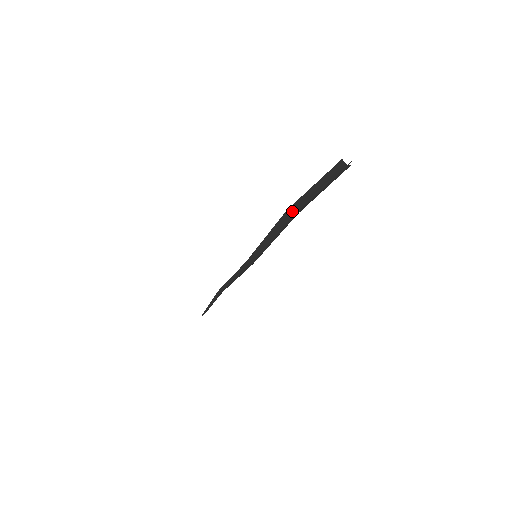
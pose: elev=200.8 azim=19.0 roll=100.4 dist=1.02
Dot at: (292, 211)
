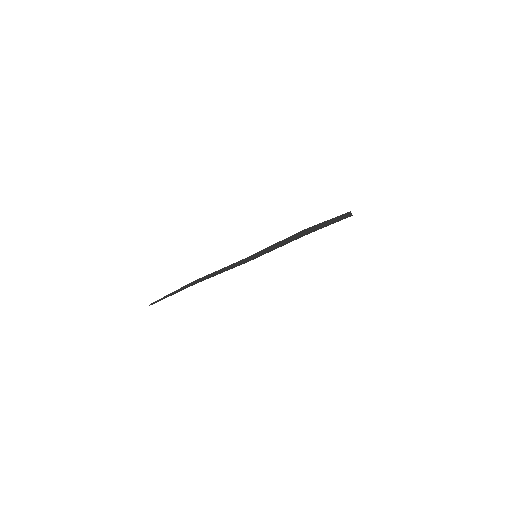
Dot at: (306, 231)
